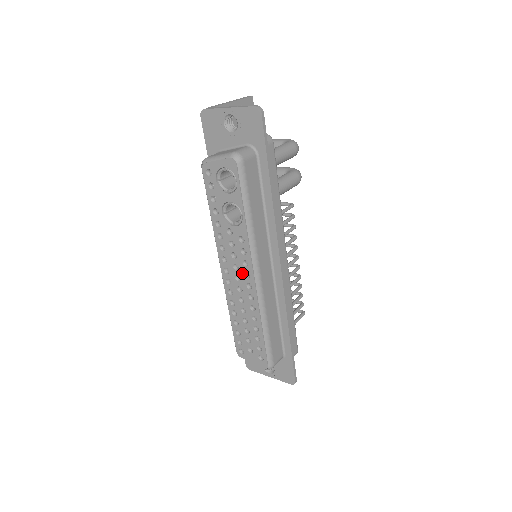
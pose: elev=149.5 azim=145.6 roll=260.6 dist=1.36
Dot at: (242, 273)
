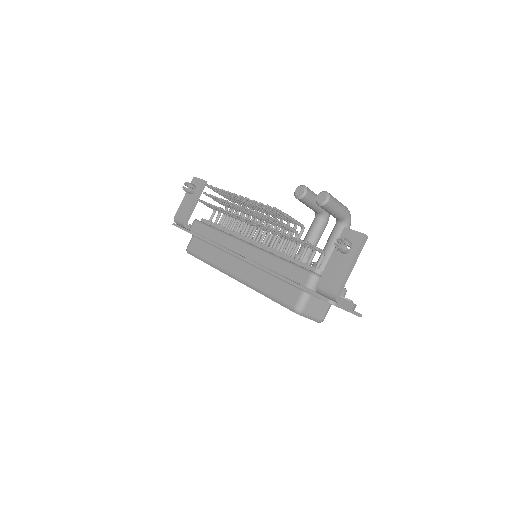
Dot at: occluded
